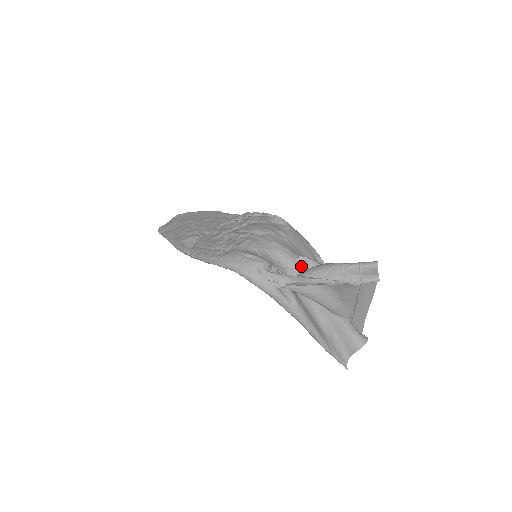
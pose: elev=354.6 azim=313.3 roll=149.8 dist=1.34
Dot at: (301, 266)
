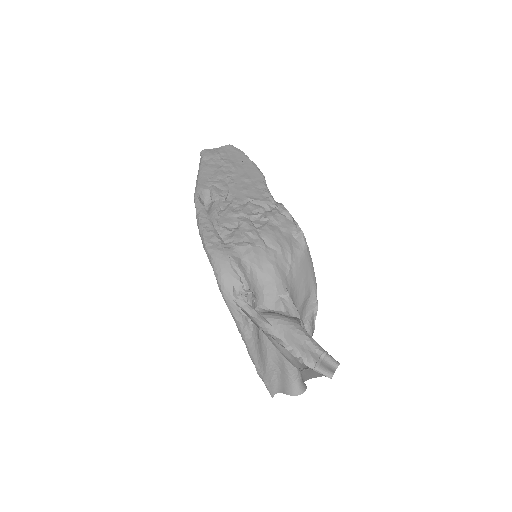
Dot at: (282, 302)
